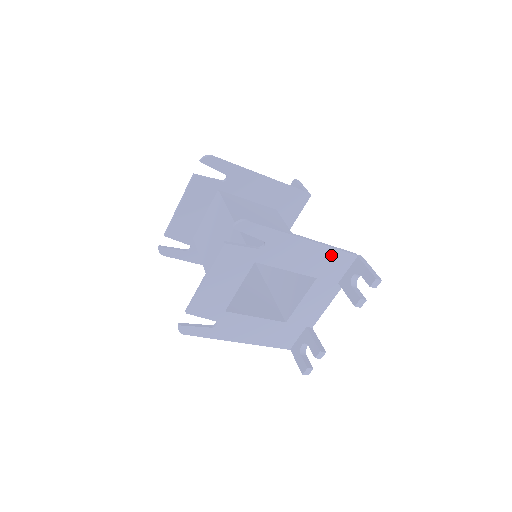
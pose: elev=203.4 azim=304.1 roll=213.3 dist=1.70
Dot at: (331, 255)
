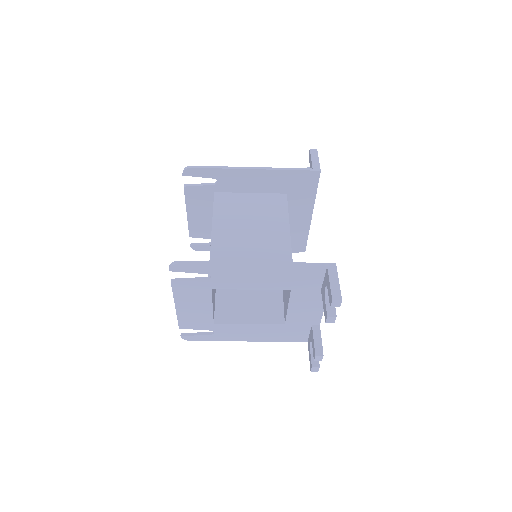
Dot at: (292, 271)
